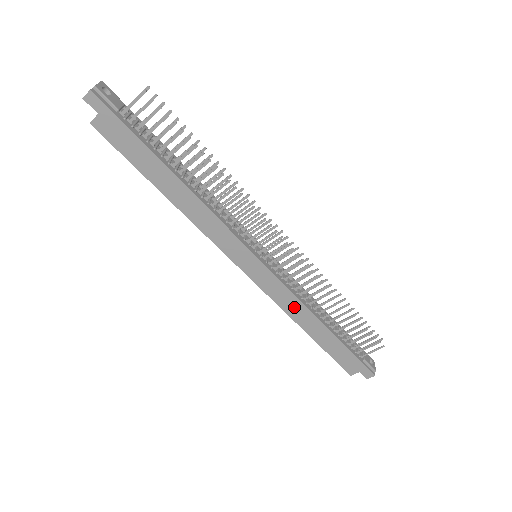
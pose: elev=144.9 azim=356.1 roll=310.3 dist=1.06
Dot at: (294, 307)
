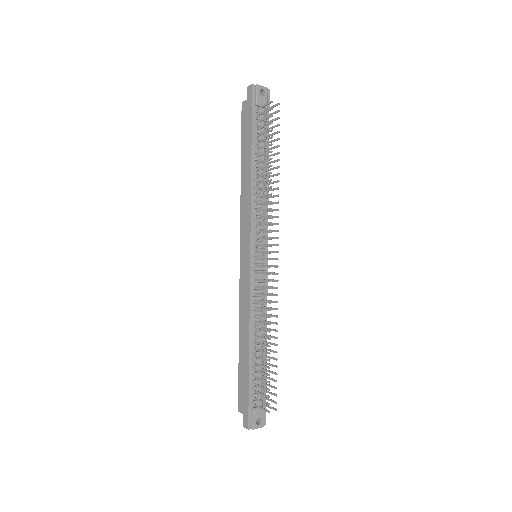
Dot at: (245, 311)
